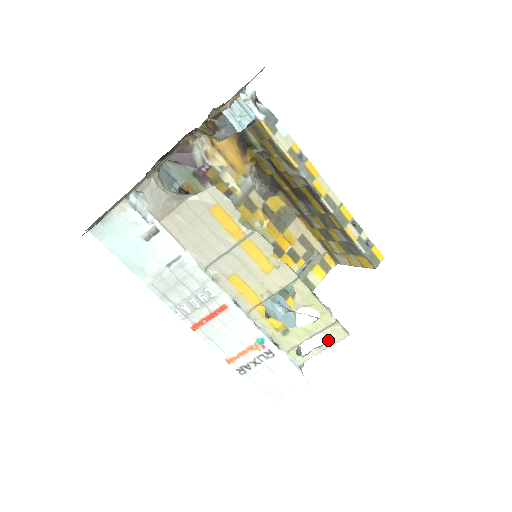
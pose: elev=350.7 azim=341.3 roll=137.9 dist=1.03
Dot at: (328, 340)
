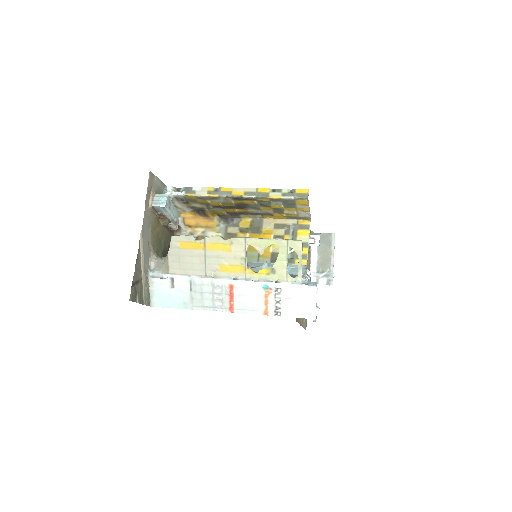
Dot at: (297, 254)
